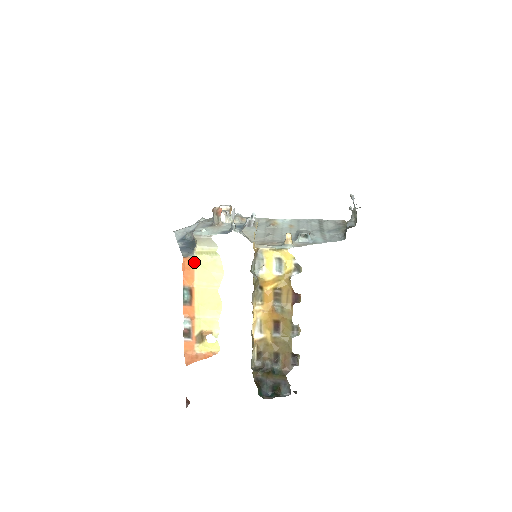
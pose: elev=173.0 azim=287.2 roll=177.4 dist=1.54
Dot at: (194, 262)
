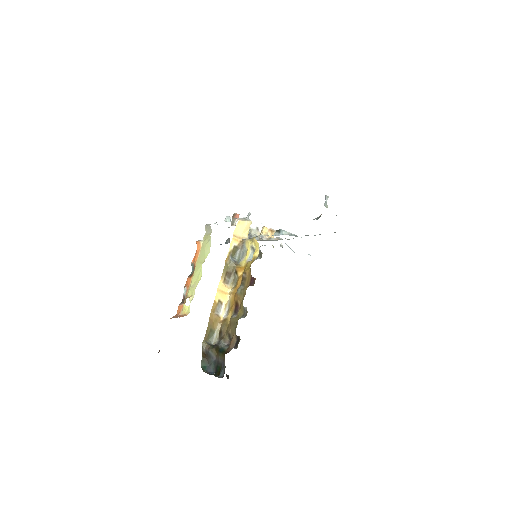
Dot at: (201, 245)
